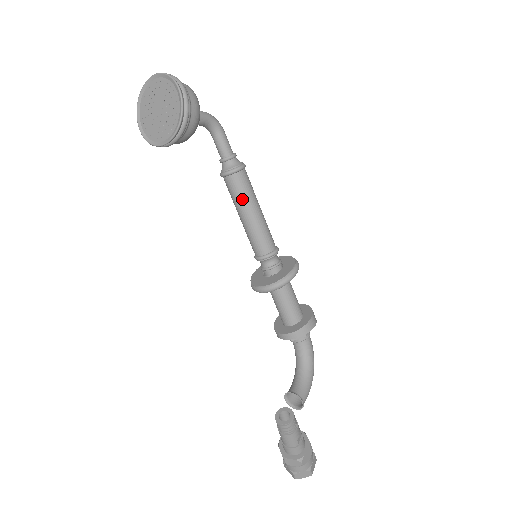
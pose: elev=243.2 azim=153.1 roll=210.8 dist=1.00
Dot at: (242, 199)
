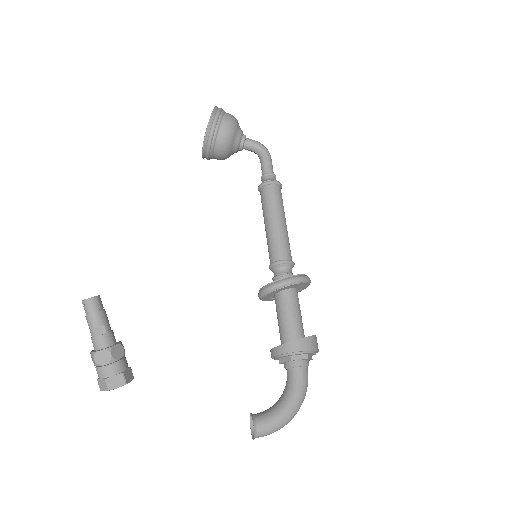
Dot at: (265, 209)
